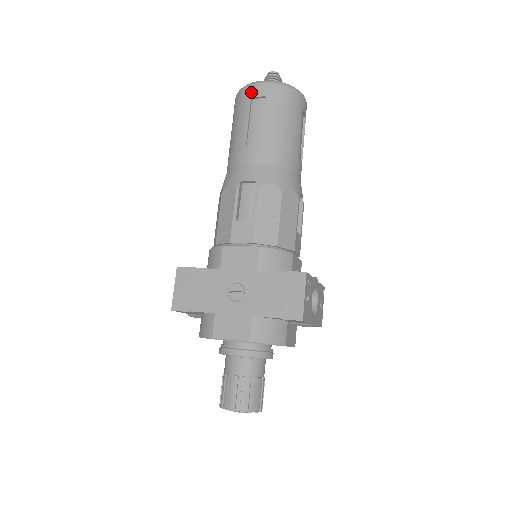
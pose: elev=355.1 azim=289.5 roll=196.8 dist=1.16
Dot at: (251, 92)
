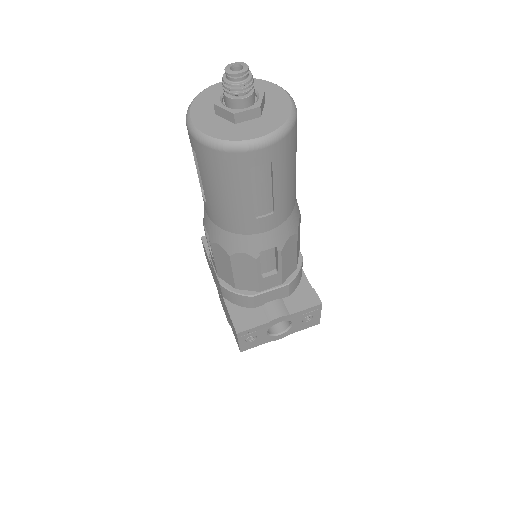
Dot at: occluded
